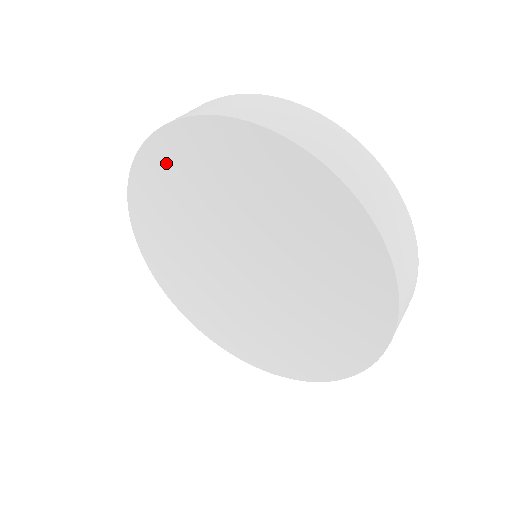
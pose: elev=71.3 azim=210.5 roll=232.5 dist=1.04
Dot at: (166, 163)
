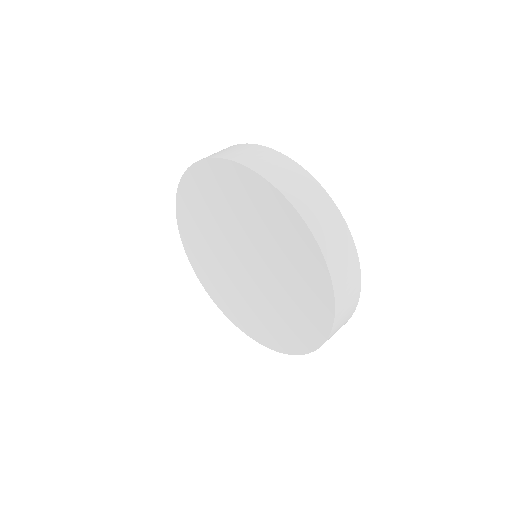
Dot at: (188, 208)
